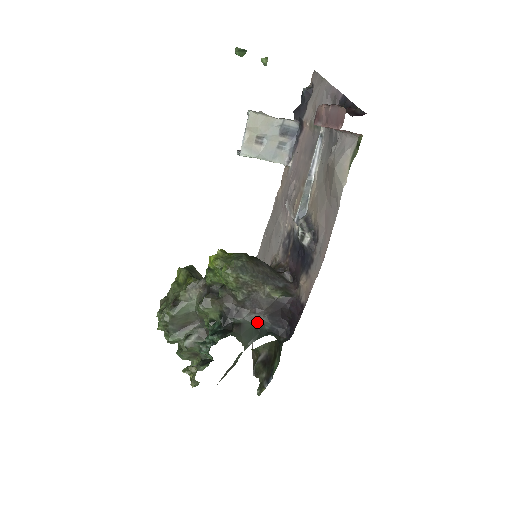
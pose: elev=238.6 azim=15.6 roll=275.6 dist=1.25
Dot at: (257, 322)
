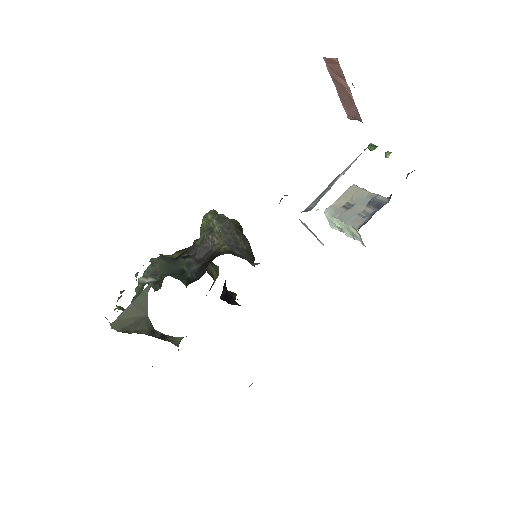
Dot at: (189, 267)
